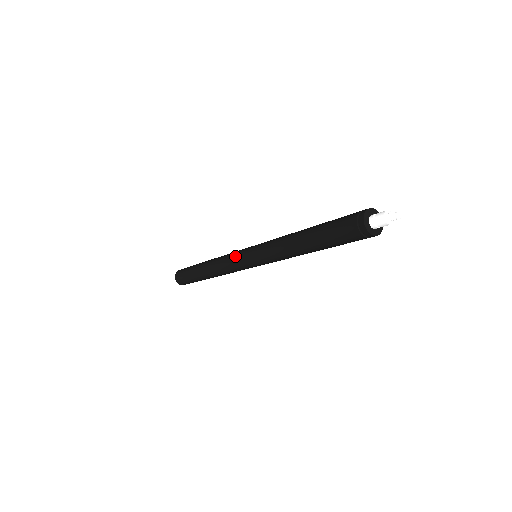
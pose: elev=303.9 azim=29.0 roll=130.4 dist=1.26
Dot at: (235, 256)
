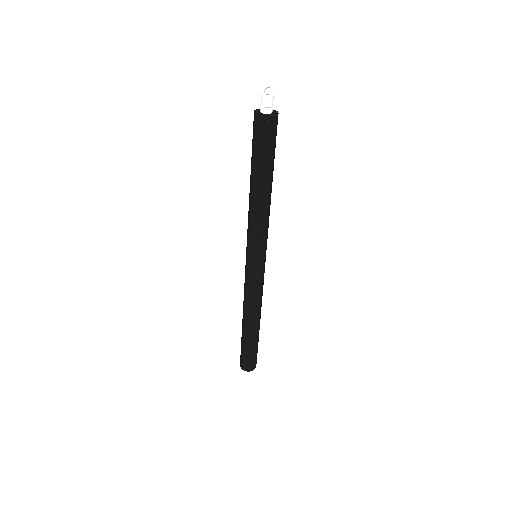
Dot at: occluded
